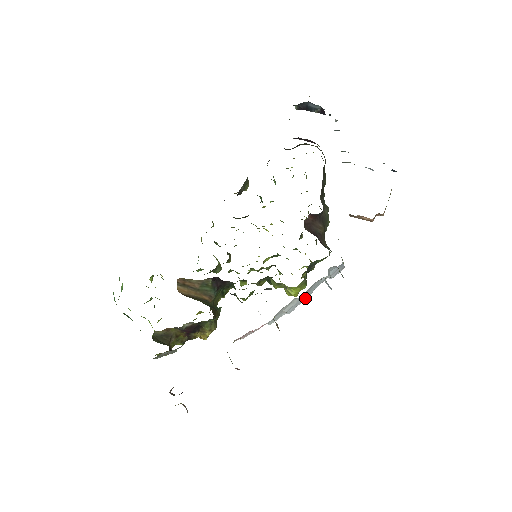
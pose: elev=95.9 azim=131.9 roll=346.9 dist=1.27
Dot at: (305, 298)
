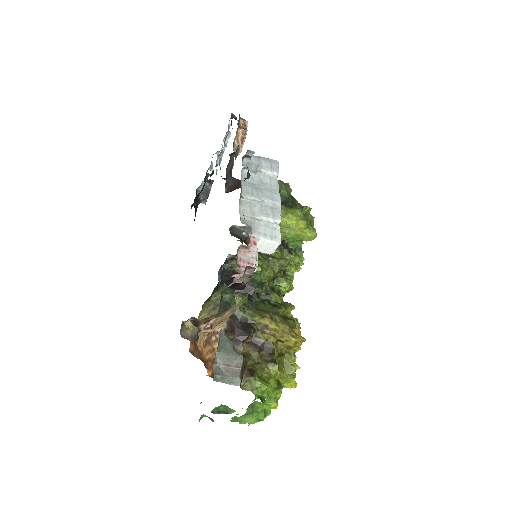
Dot at: (273, 199)
